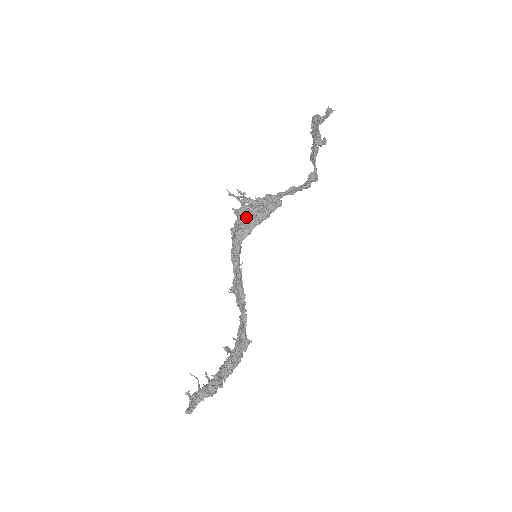
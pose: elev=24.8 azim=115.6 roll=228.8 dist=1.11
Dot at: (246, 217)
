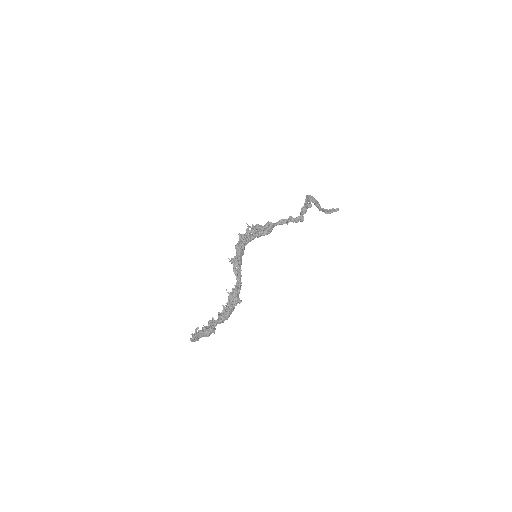
Dot at: (250, 230)
